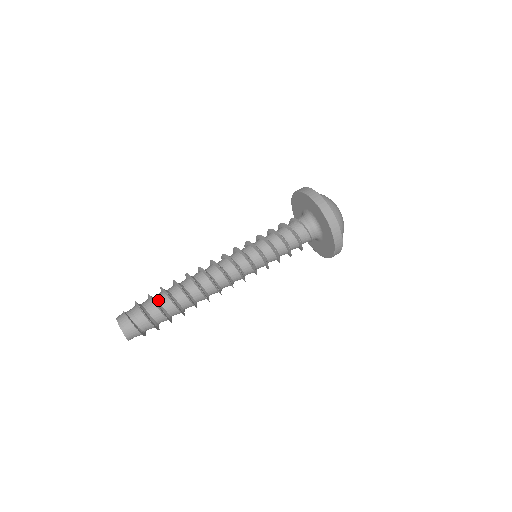
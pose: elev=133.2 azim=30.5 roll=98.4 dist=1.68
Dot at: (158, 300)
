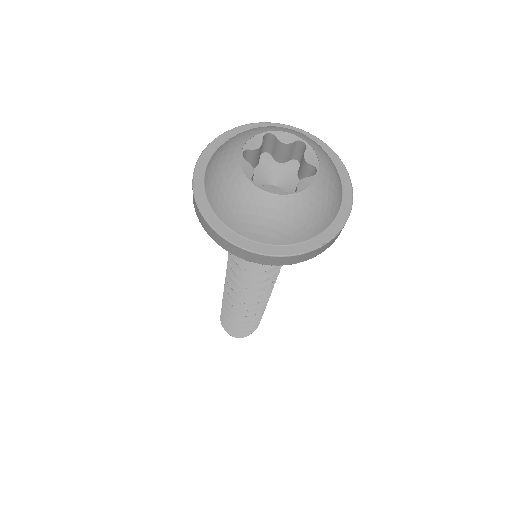
Dot at: occluded
